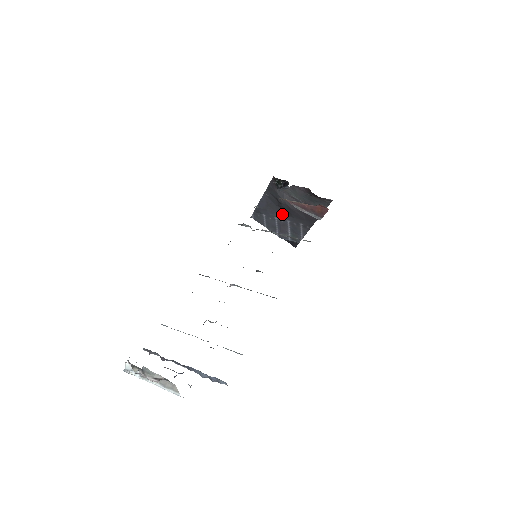
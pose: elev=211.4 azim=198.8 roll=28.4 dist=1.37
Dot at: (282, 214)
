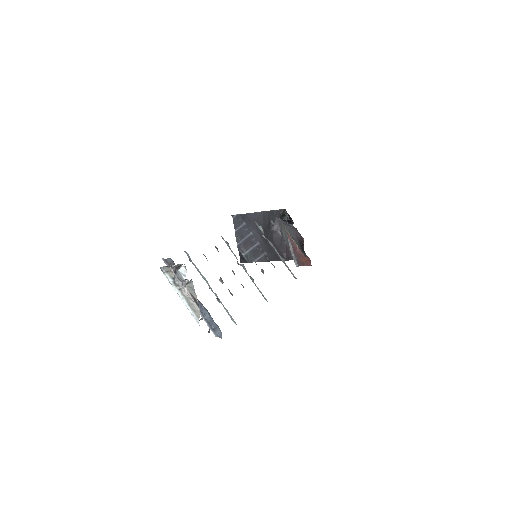
Dot at: (259, 235)
